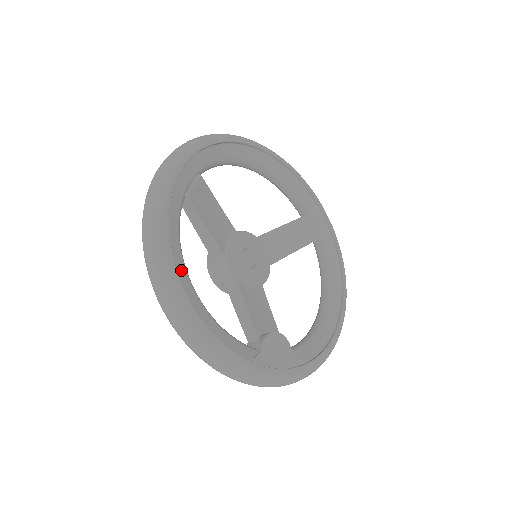
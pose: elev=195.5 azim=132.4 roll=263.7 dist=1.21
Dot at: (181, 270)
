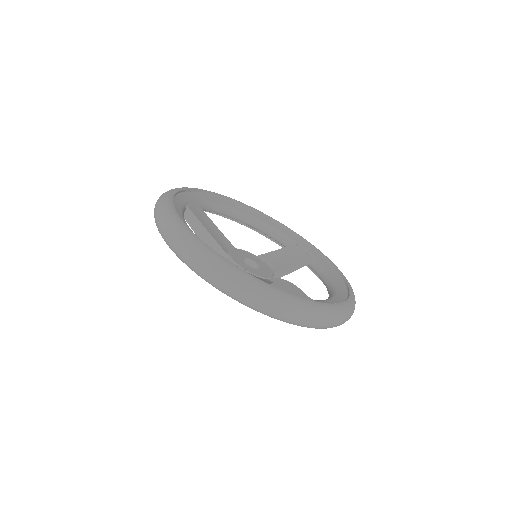
Dot at: occluded
